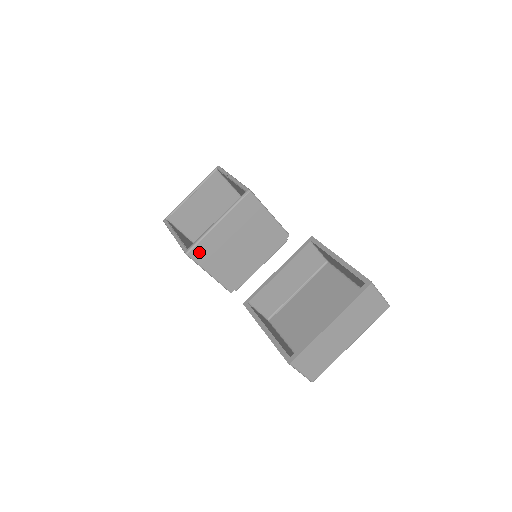
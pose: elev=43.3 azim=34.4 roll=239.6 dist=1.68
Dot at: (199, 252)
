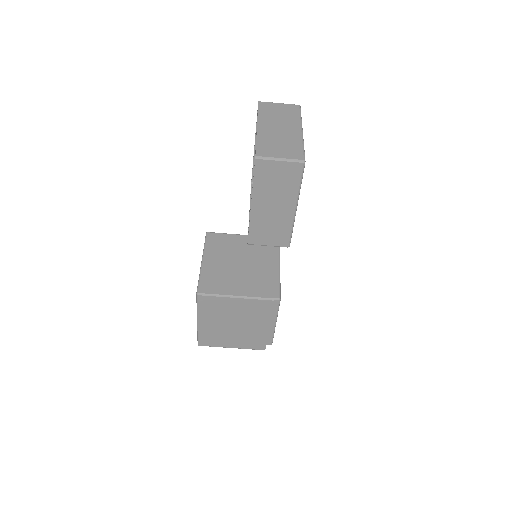
Dot at: (207, 287)
